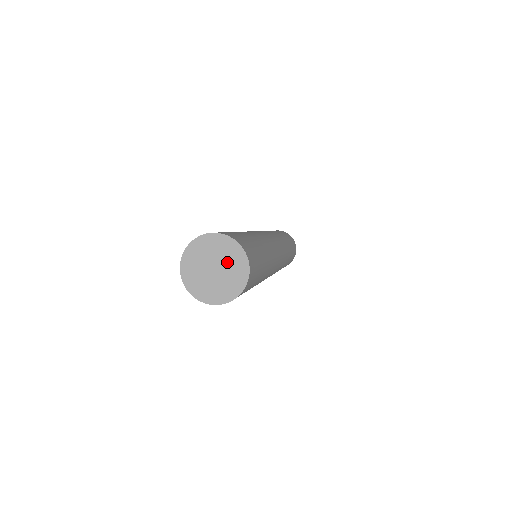
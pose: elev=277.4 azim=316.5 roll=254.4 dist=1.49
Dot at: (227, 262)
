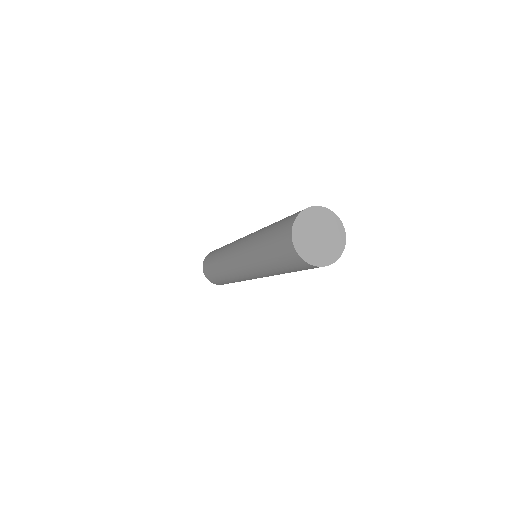
Dot at: (330, 242)
